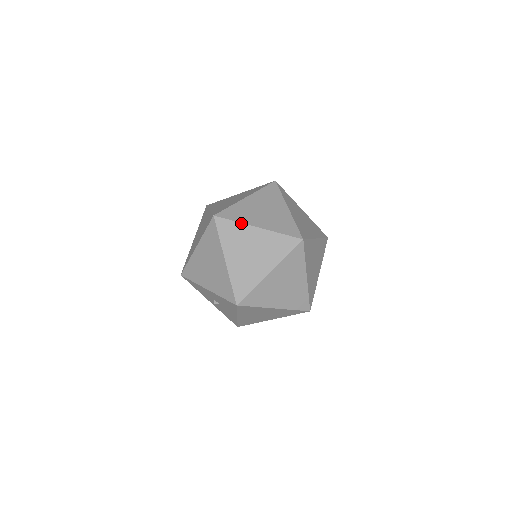
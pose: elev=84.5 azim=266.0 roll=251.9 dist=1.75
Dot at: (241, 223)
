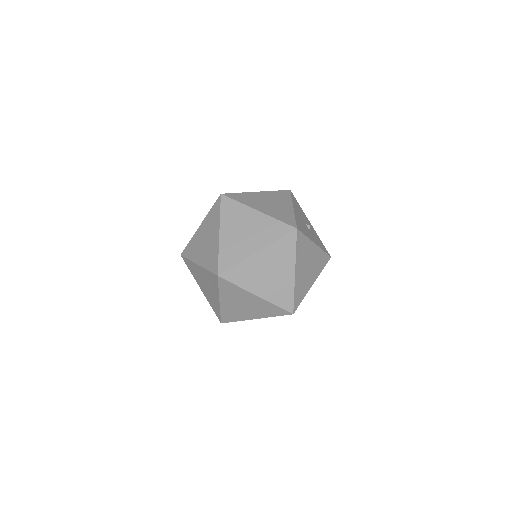
Dot at: (242, 288)
